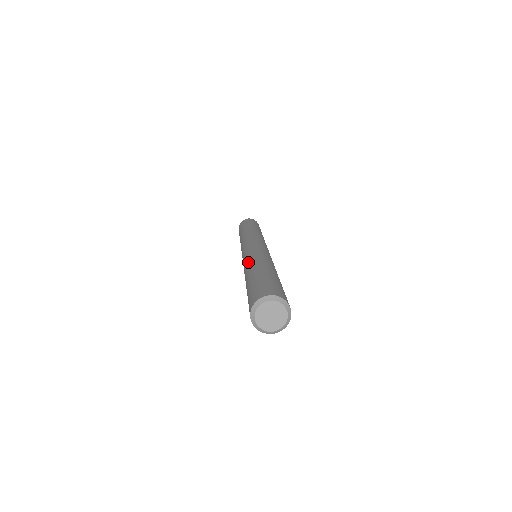
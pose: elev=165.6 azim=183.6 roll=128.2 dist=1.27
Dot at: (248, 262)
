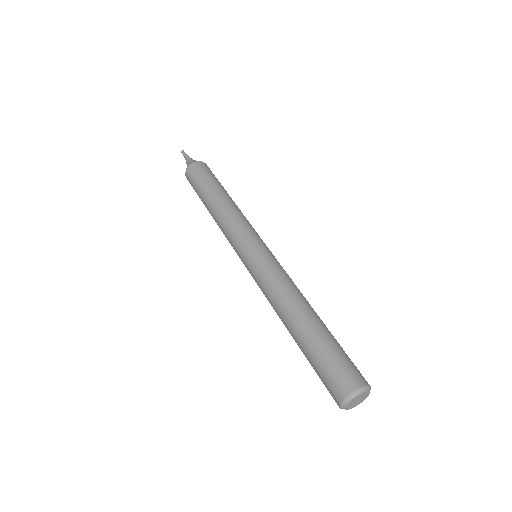
Dot at: (273, 307)
